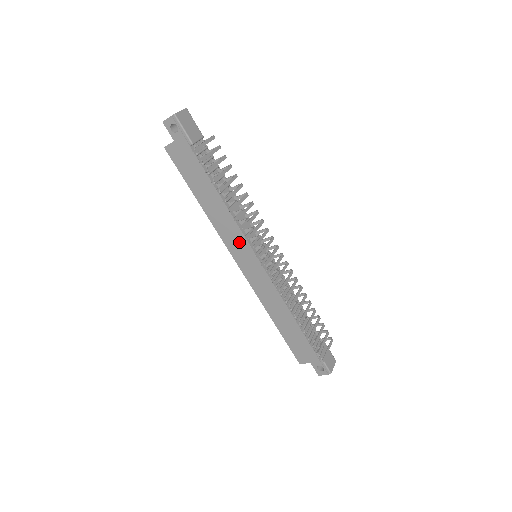
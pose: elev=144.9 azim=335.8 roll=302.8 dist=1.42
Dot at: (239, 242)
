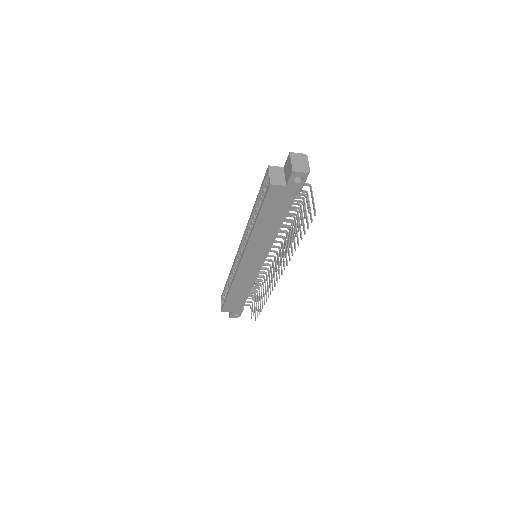
Dot at: (260, 252)
